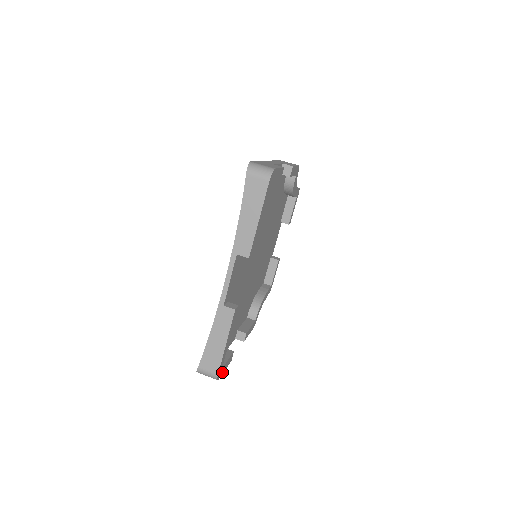
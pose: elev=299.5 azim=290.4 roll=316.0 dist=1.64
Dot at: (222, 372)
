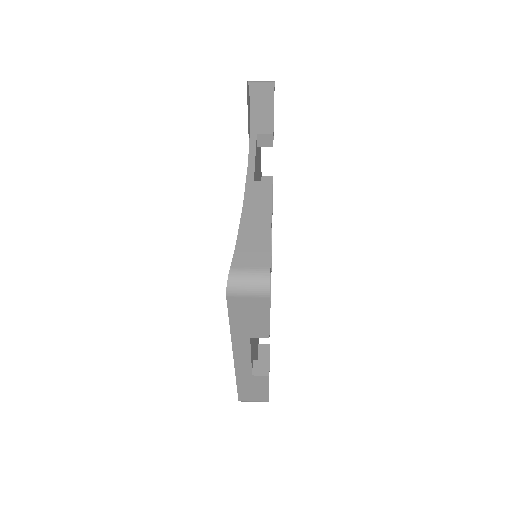
Dot at: (269, 302)
